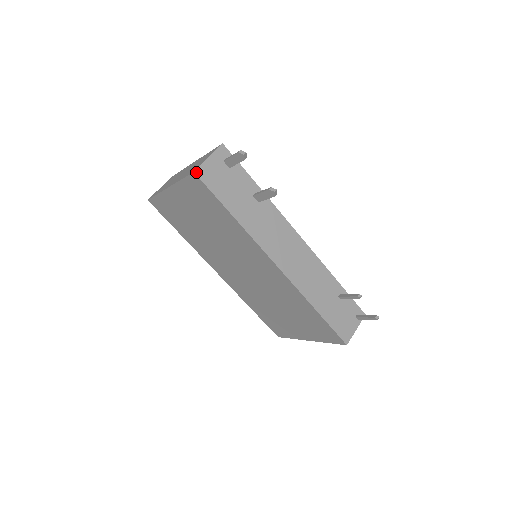
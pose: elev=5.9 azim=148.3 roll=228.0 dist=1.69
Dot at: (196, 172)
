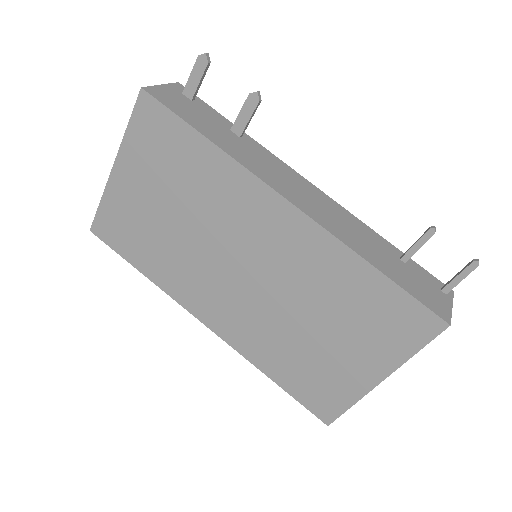
Dot at: (144, 89)
